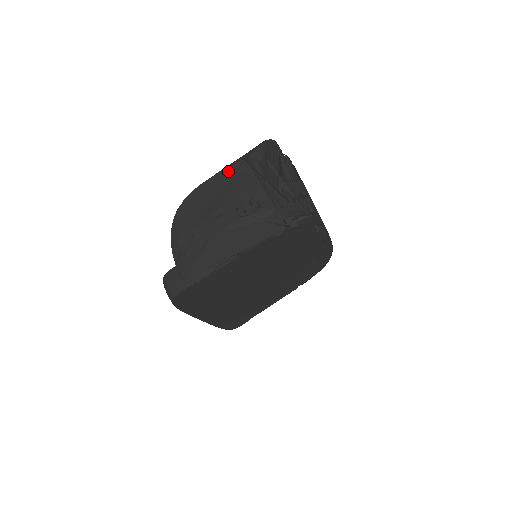
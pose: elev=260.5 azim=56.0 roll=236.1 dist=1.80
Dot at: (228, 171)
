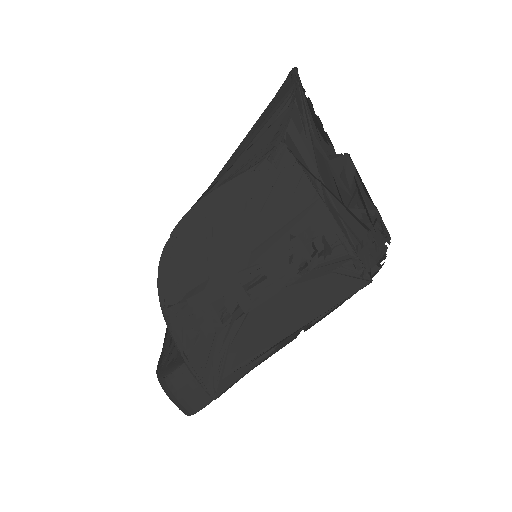
Dot at: (256, 171)
